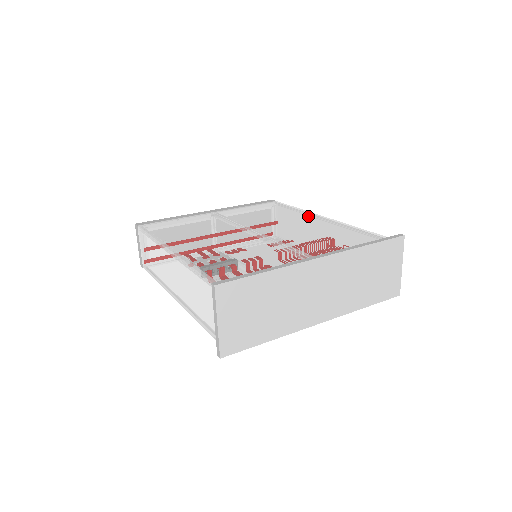
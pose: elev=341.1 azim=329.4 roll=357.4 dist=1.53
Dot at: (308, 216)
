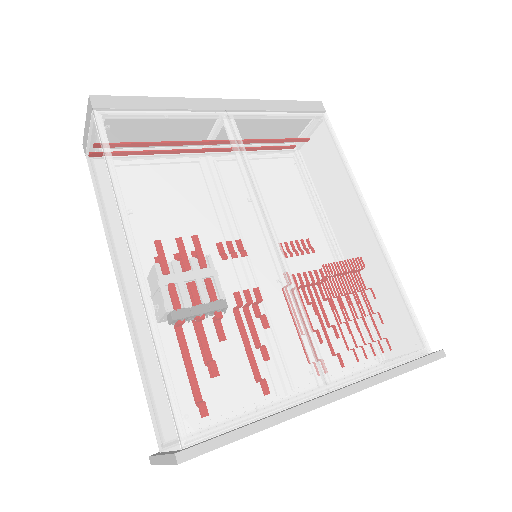
Dot at: (354, 207)
